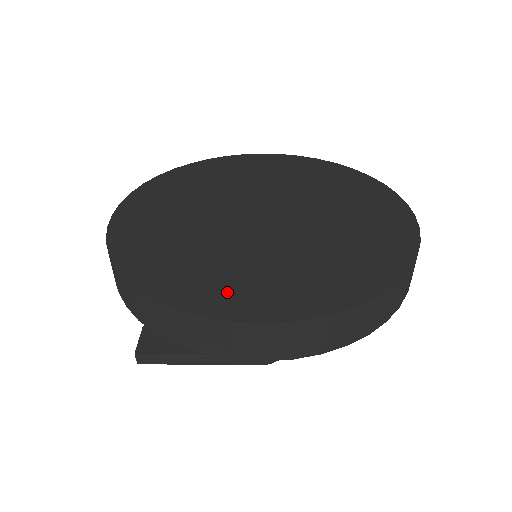
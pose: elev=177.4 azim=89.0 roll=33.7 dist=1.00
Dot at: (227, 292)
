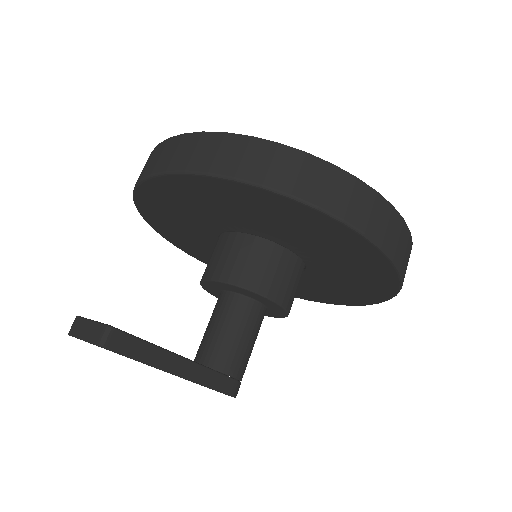
Dot at: occluded
